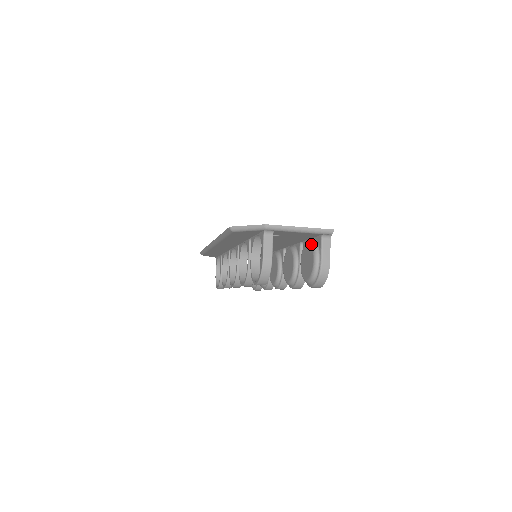
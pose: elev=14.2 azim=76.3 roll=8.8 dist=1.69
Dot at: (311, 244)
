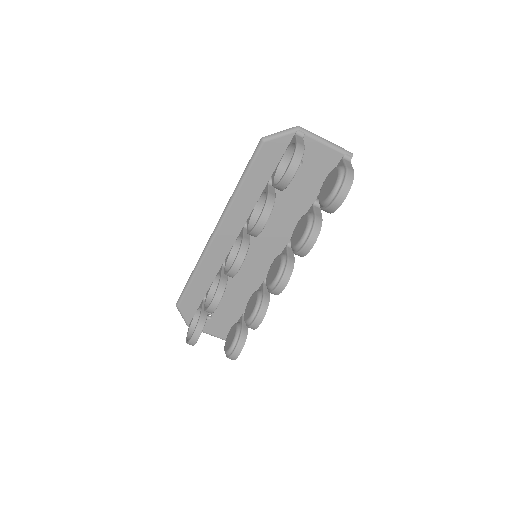
Dot at: occluded
